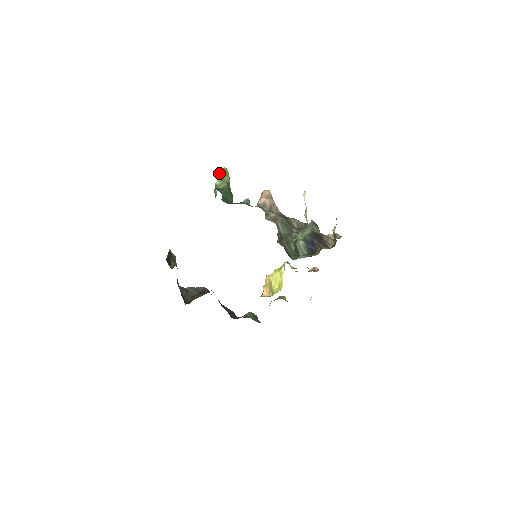
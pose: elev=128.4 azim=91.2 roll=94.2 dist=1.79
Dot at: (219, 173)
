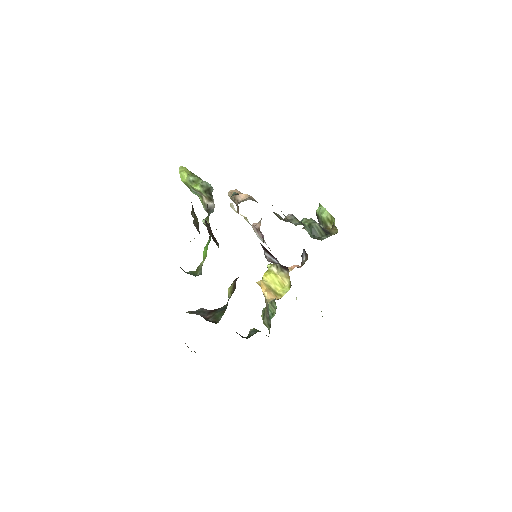
Dot at: (184, 170)
